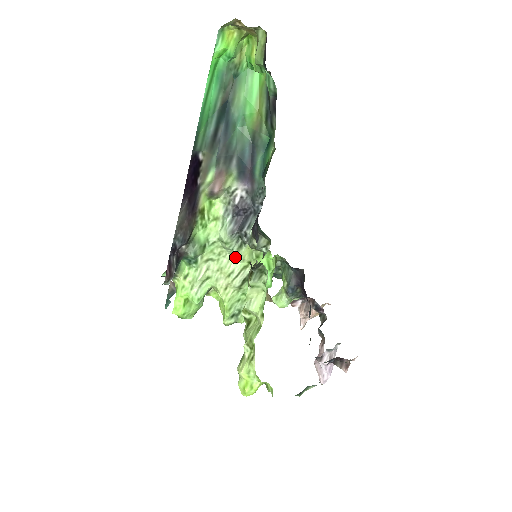
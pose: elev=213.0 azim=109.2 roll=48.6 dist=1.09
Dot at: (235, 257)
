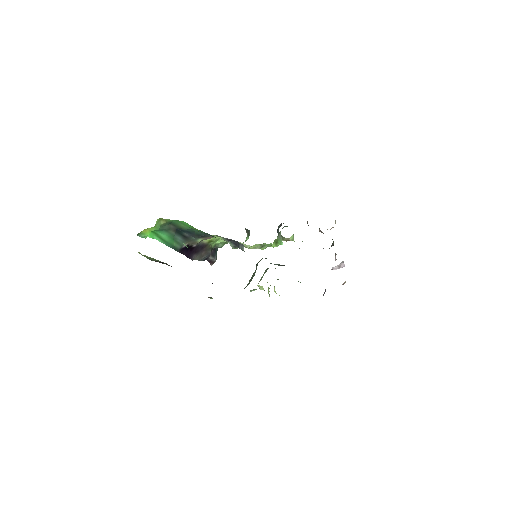
Dot at: (247, 245)
